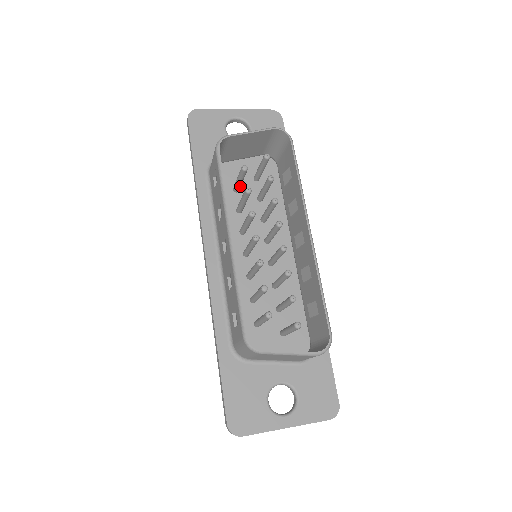
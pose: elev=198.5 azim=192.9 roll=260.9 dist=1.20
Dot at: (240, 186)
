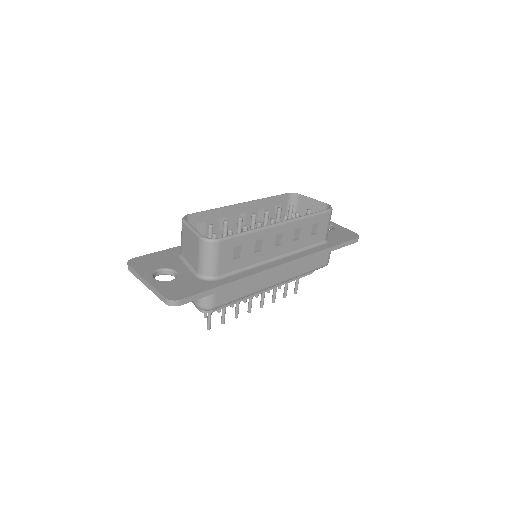
Dot at: occluded
